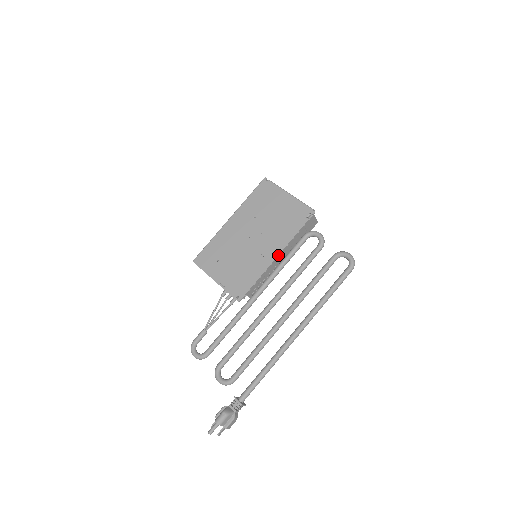
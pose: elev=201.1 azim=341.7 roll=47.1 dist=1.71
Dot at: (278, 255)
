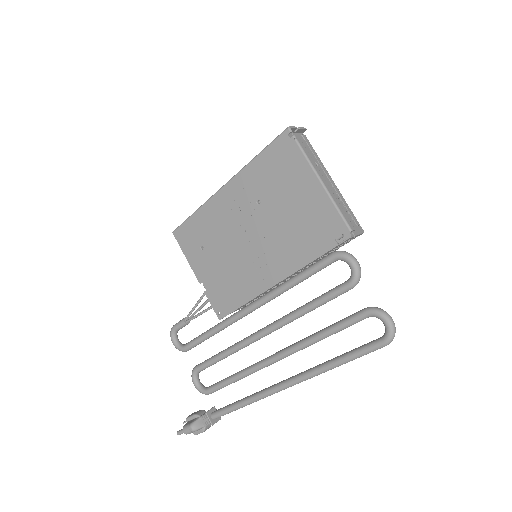
Dot at: (279, 282)
